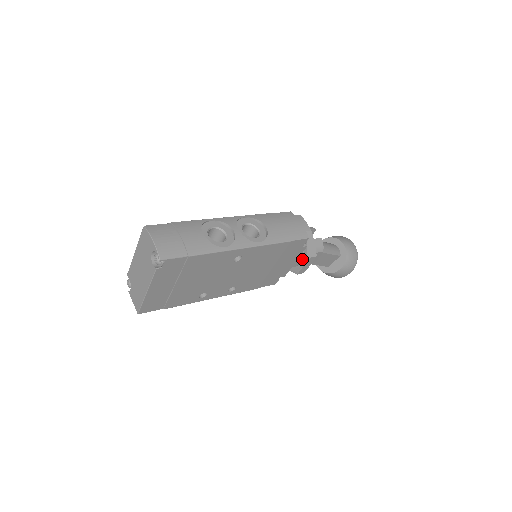
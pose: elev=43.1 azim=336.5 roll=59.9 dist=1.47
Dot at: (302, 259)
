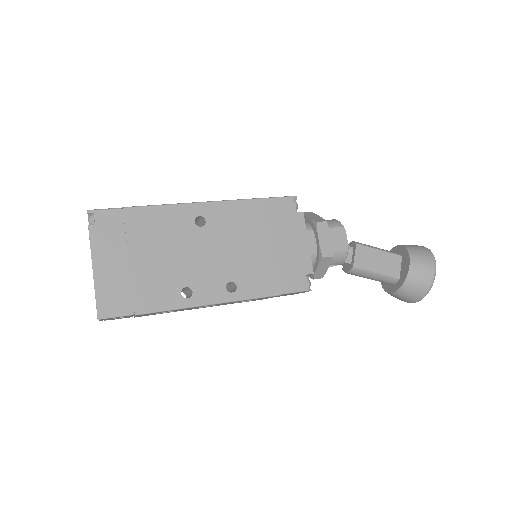
Dot at: (315, 237)
